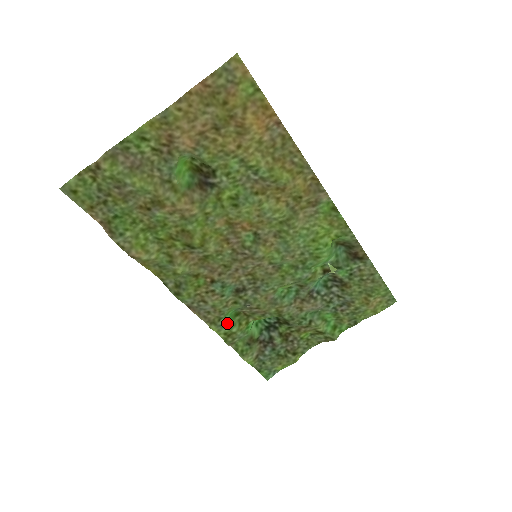
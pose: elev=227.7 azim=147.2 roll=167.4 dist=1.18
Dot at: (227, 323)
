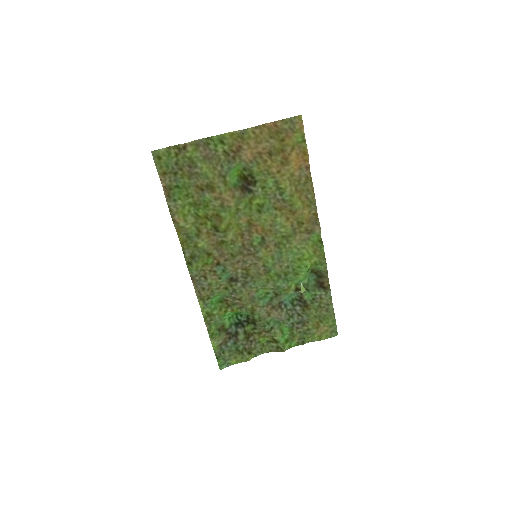
Dot at: (212, 305)
